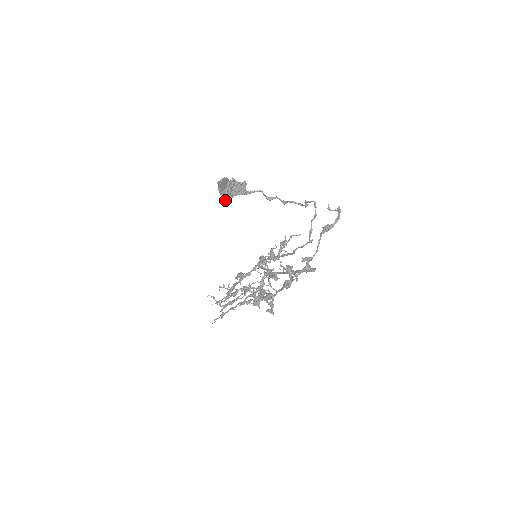
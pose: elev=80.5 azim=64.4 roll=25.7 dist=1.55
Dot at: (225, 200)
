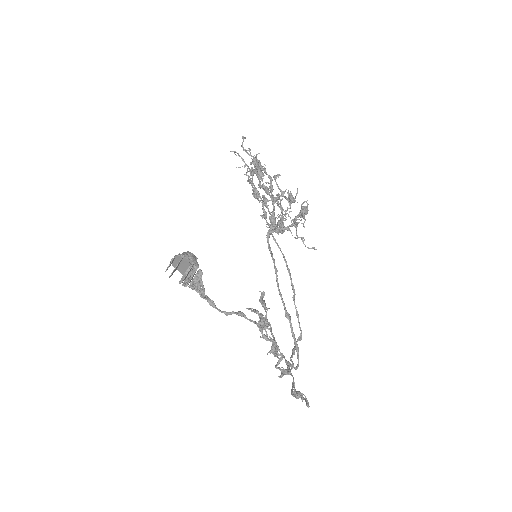
Dot at: occluded
